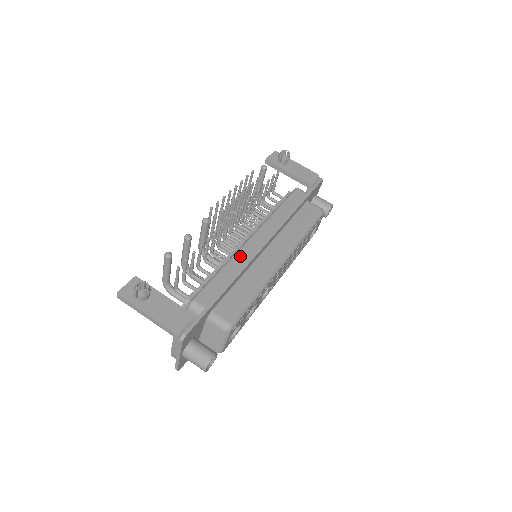
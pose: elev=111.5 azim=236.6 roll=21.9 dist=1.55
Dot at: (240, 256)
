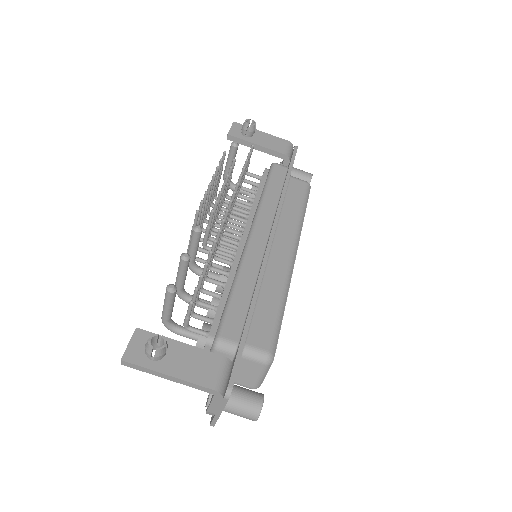
Dot at: (249, 264)
